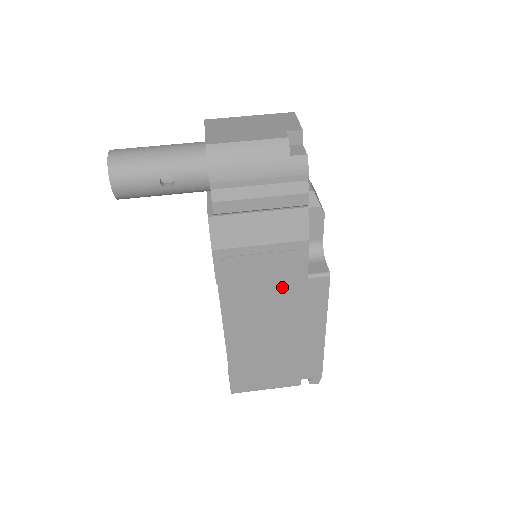
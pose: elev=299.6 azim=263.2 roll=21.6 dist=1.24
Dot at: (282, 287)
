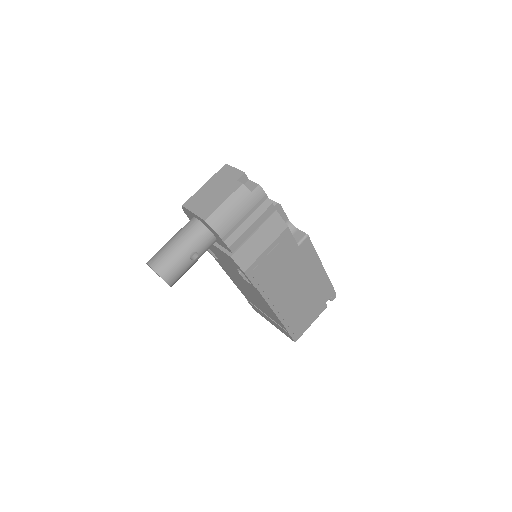
Dot at: (289, 262)
